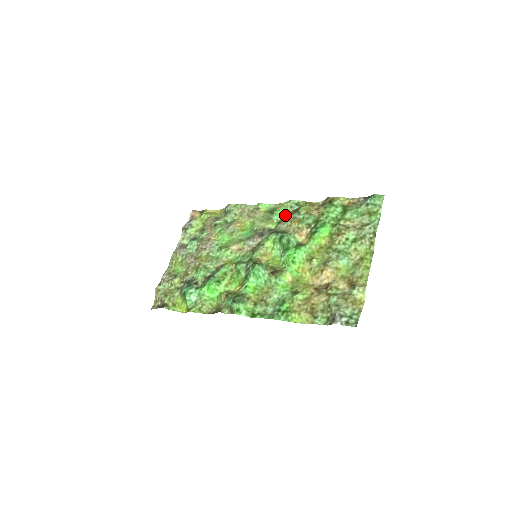
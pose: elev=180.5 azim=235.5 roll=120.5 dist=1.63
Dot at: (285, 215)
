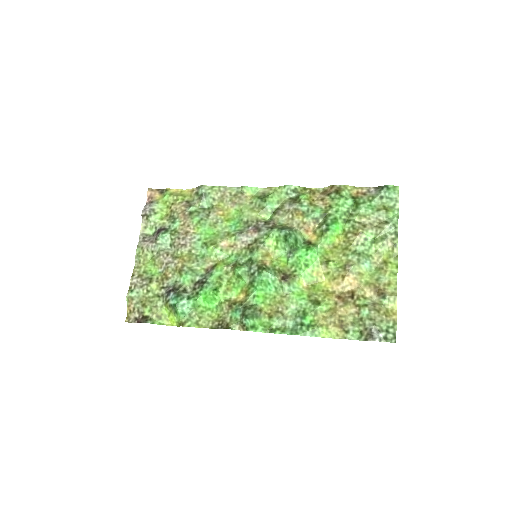
Dot at: (280, 203)
